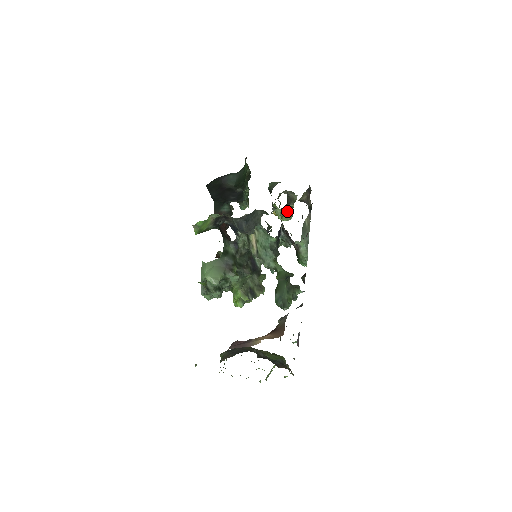
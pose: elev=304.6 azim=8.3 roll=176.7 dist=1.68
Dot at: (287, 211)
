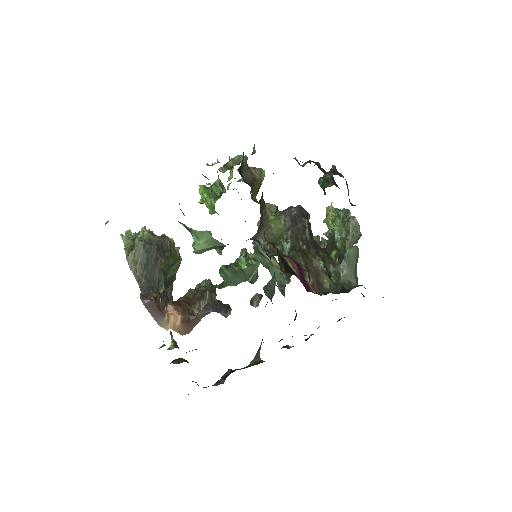
Dot at: occluded
